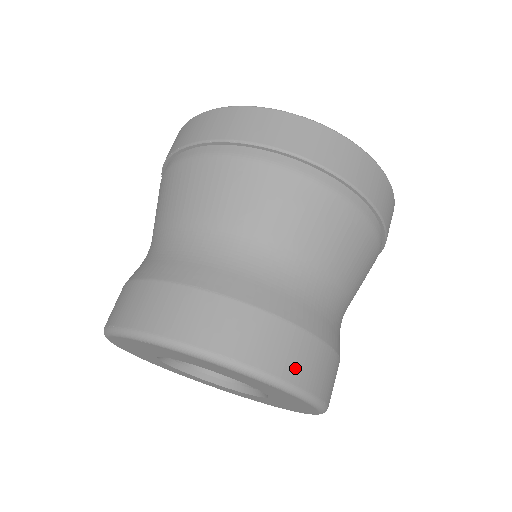
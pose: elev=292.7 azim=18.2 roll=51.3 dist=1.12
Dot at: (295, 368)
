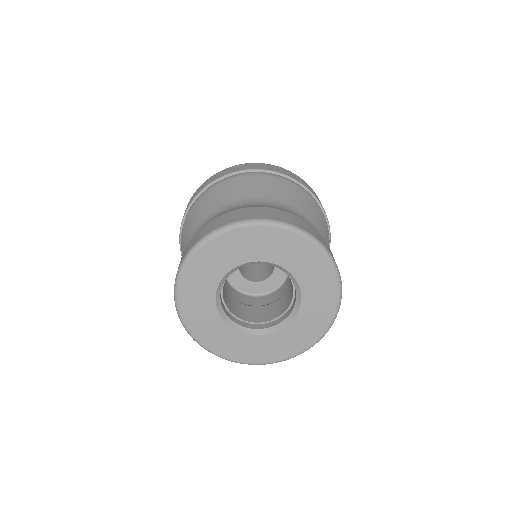
Dot at: (260, 215)
